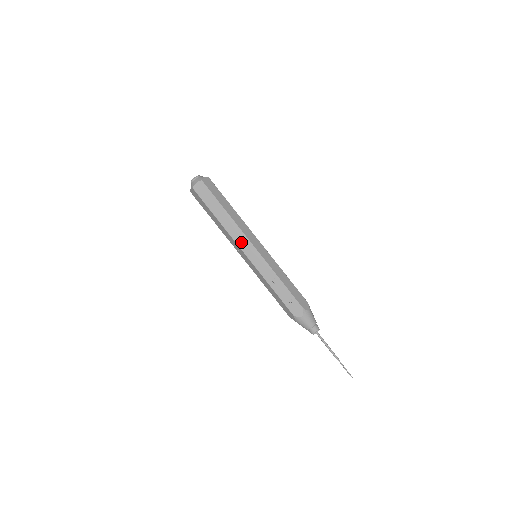
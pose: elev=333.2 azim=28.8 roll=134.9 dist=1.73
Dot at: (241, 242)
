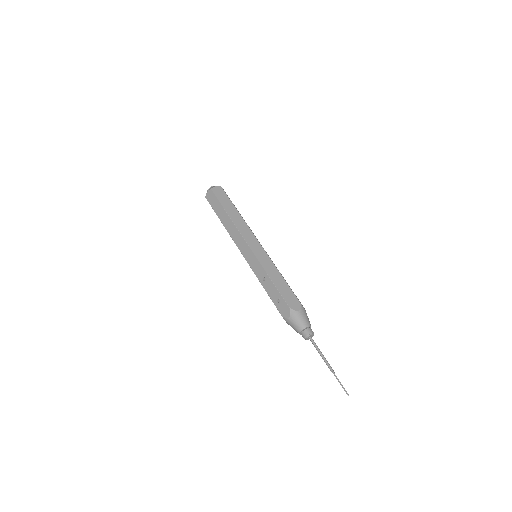
Dot at: (238, 242)
